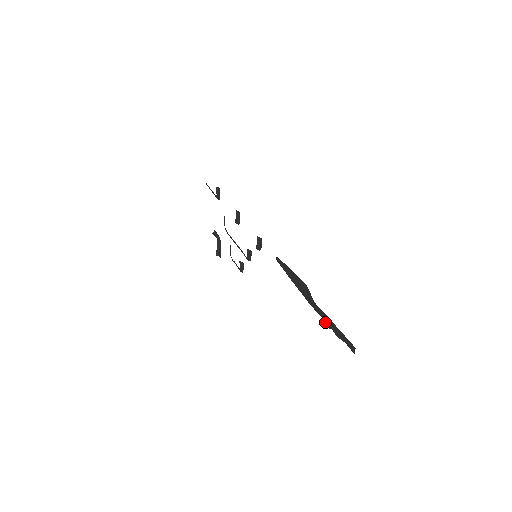
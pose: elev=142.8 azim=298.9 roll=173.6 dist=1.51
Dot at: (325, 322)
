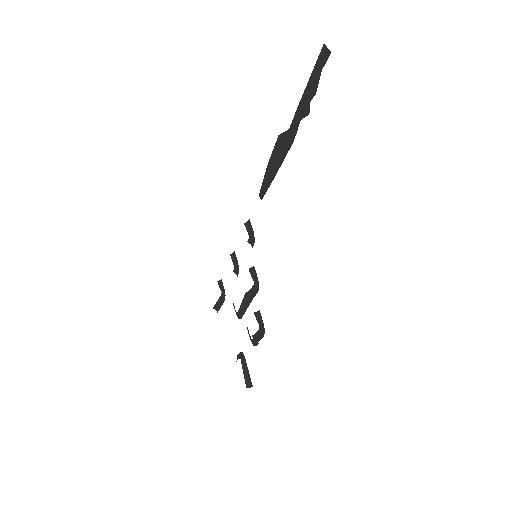
Dot at: (304, 115)
